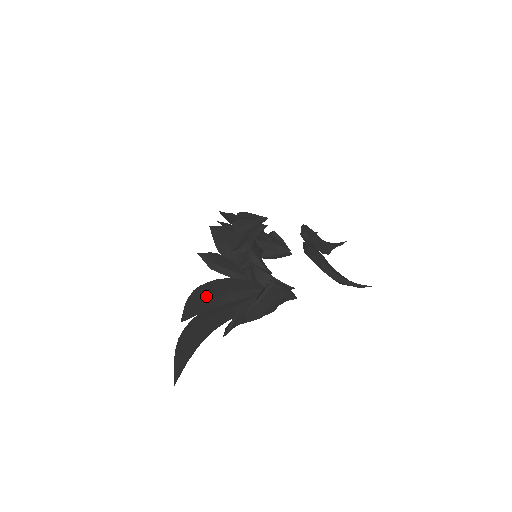
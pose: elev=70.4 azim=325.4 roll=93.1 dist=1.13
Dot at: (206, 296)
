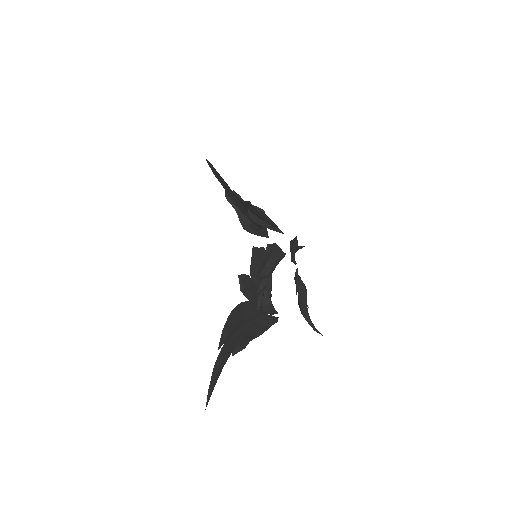
Dot at: (234, 322)
